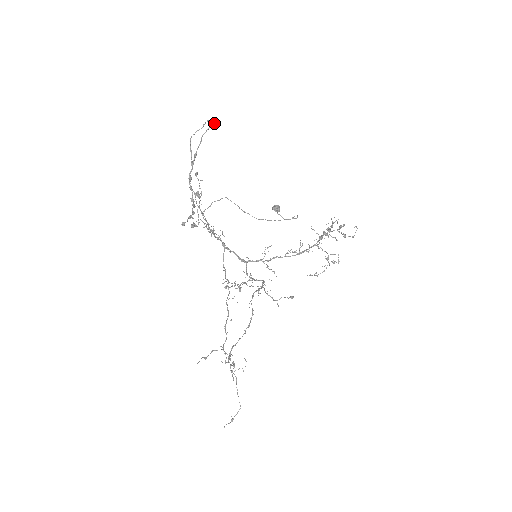
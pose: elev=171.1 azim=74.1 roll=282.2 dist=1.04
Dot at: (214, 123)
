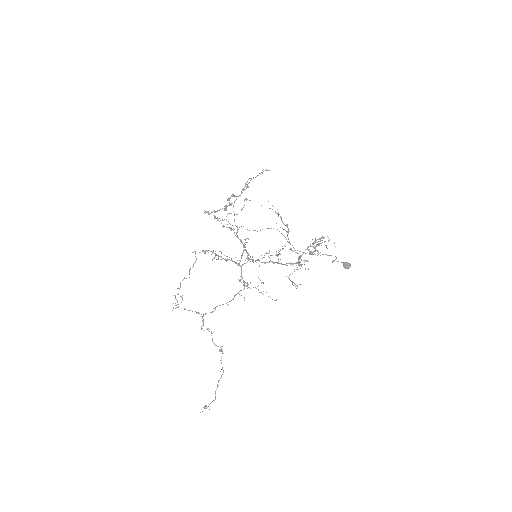
Dot at: (267, 170)
